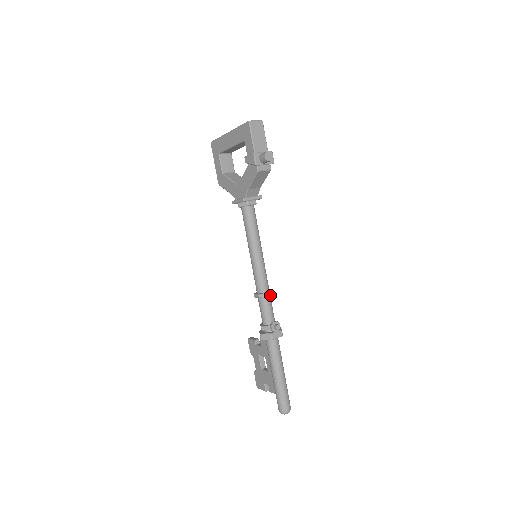
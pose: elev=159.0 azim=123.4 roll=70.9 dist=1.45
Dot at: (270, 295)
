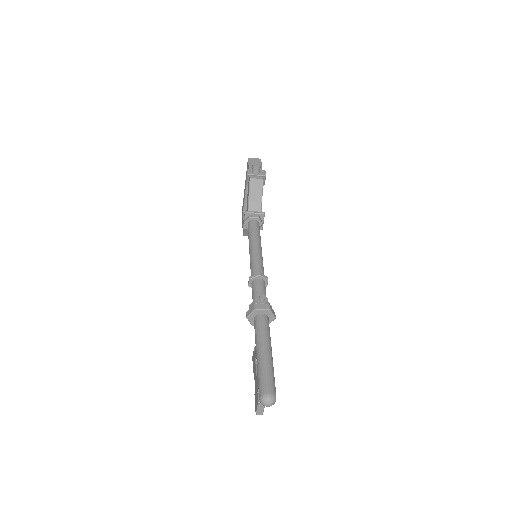
Dot at: (261, 277)
